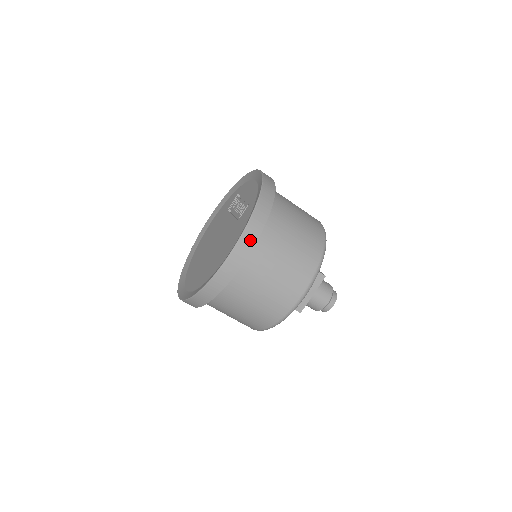
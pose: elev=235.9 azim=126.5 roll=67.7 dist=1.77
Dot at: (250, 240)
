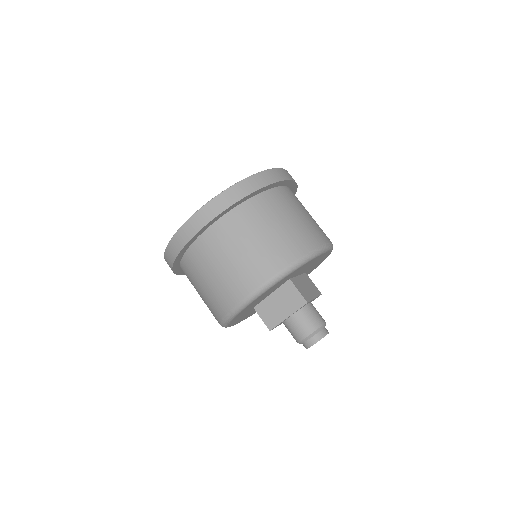
Dot at: occluded
